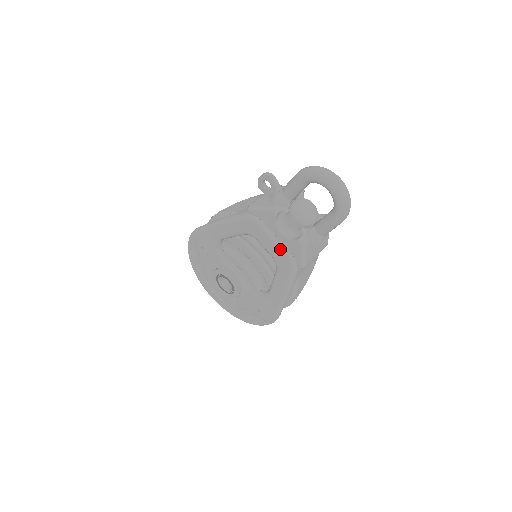
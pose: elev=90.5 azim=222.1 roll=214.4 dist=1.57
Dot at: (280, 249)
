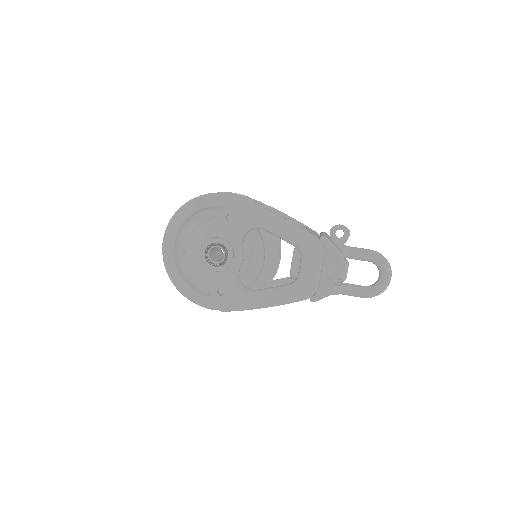
Dot at: (316, 280)
